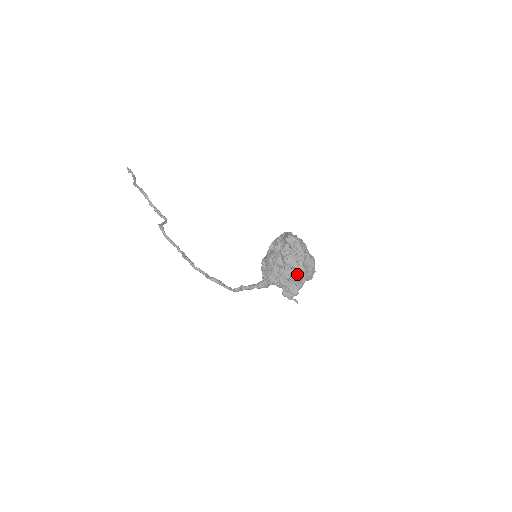
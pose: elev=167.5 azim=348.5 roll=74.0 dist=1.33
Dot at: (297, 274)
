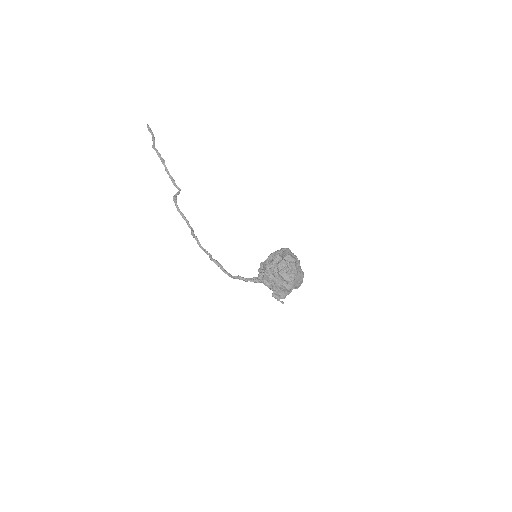
Dot at: (287, 286)
